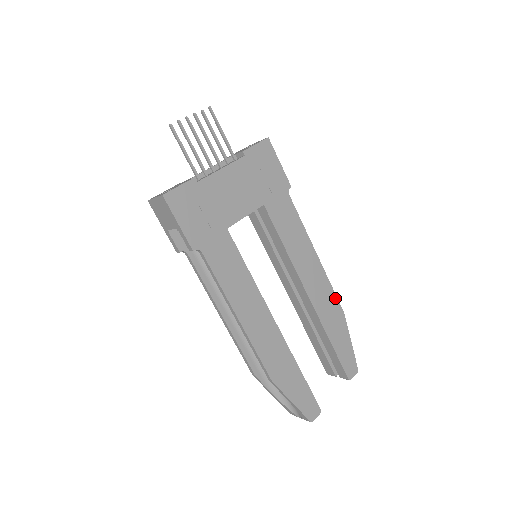
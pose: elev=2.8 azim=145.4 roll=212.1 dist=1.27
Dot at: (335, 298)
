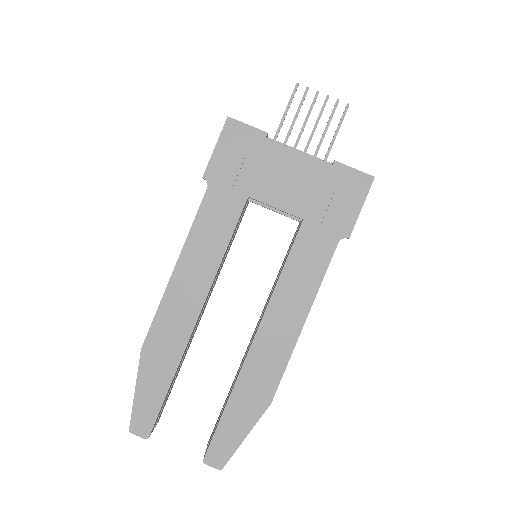
Dot at: (278, 379)
